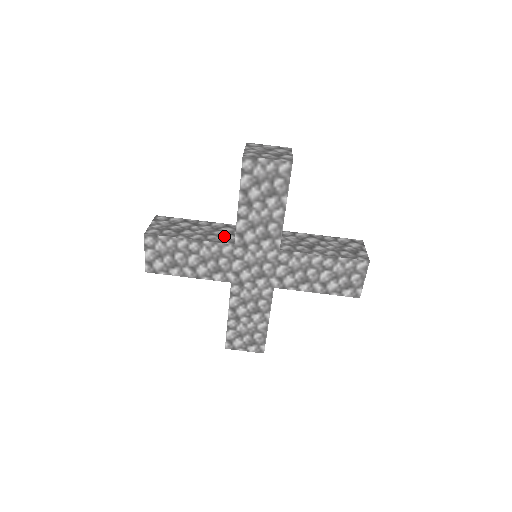
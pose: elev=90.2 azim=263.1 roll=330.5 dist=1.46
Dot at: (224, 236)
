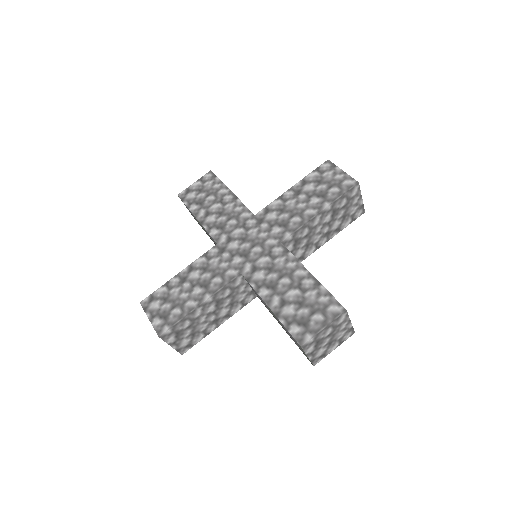
Dot at: occluded
